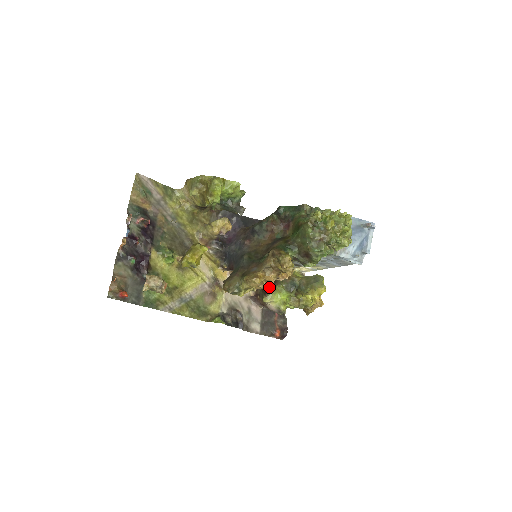
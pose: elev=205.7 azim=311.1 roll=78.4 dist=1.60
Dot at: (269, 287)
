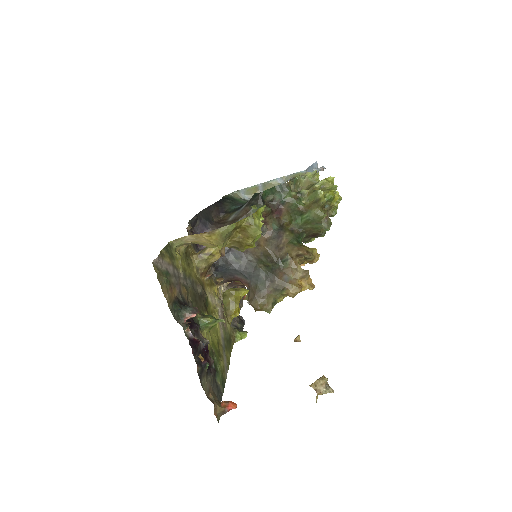
Dot at: occluded
